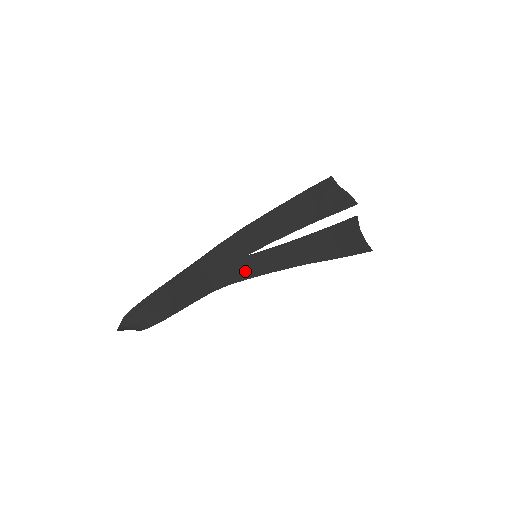
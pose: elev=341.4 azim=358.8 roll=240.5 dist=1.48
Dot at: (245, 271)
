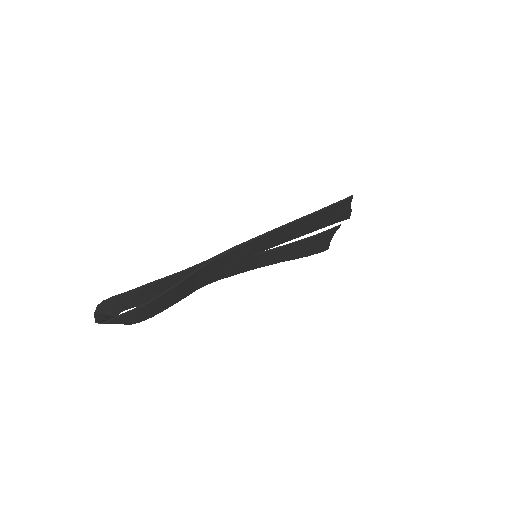
Dot at: (240, 268)
